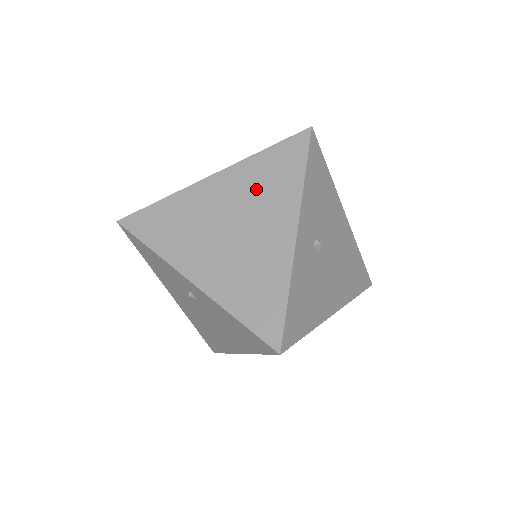
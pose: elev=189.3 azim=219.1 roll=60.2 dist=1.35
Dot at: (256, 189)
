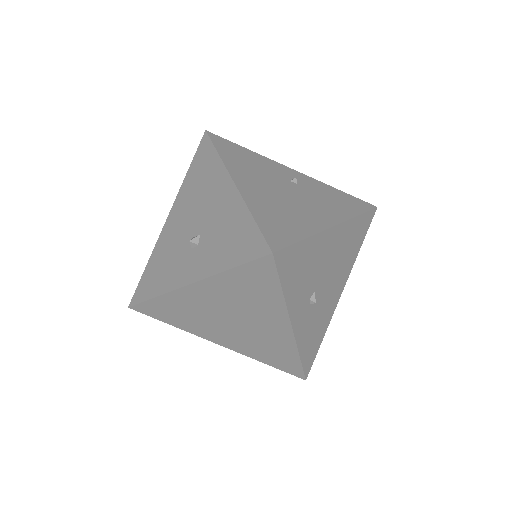
Dot at: (239, 299)
